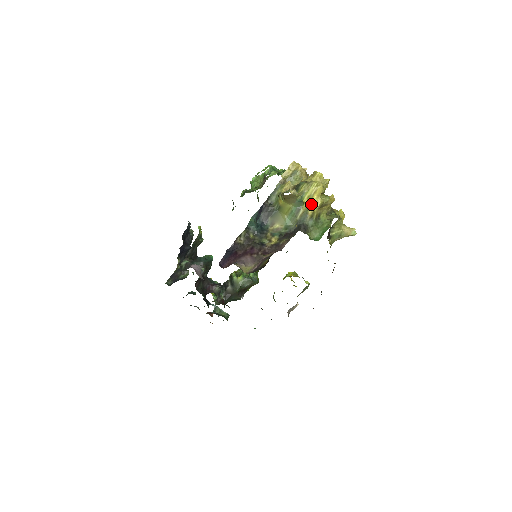
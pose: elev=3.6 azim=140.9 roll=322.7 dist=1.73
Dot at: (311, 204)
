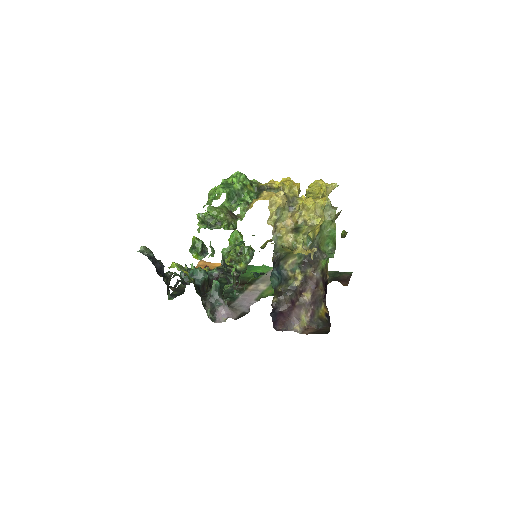
Dot at: (315, 231)
